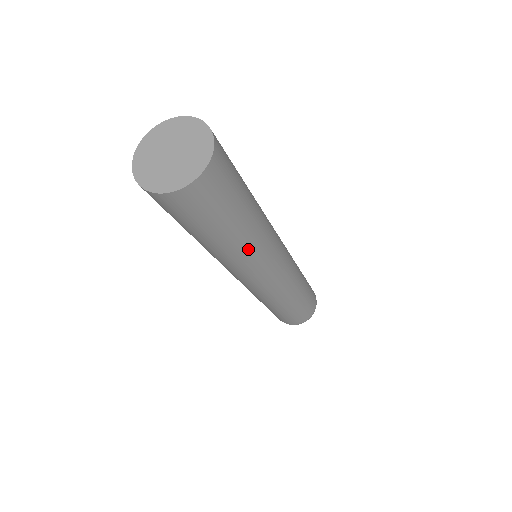
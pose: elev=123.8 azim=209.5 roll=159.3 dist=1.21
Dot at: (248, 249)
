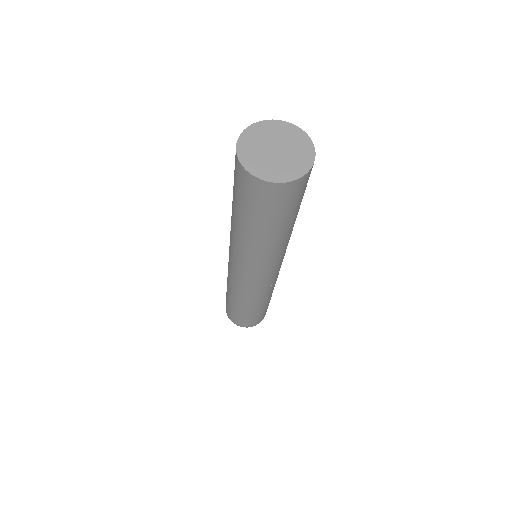
Dot at: (251, 248)
